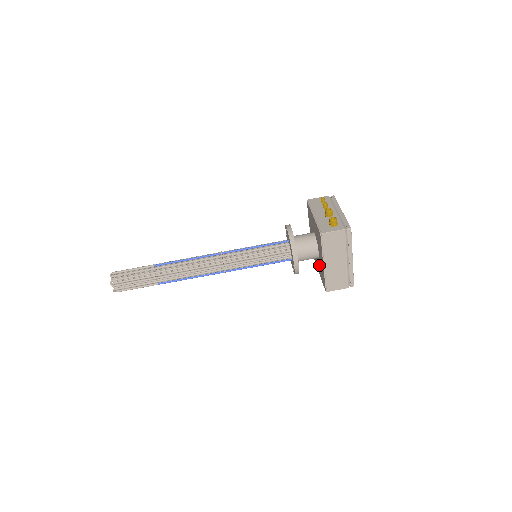
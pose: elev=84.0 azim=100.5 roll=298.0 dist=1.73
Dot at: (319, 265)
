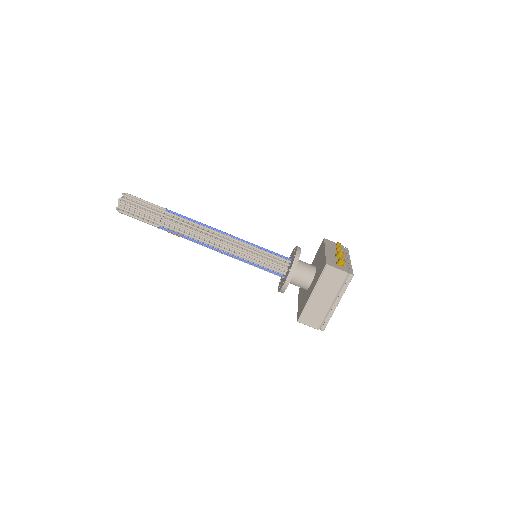
Dot at: (304, 297)
